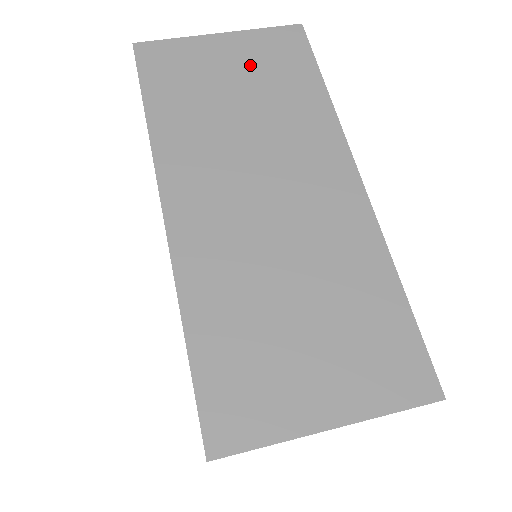
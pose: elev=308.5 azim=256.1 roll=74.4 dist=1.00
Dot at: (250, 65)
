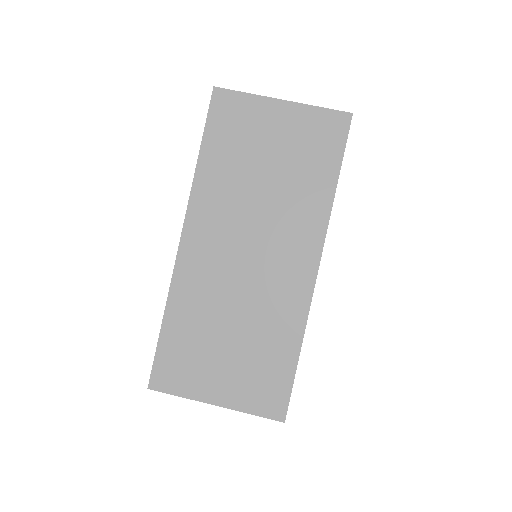
Dot at: (291, 141)
